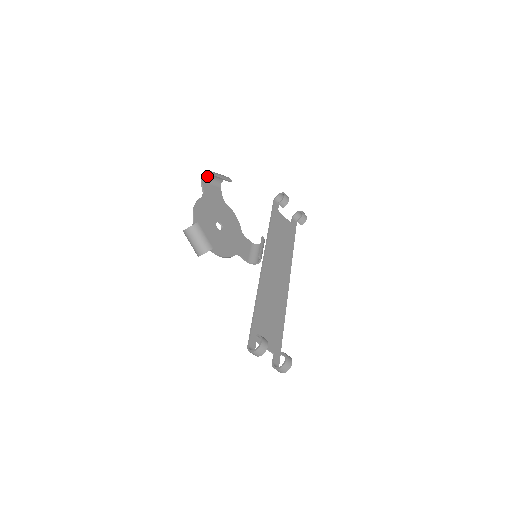
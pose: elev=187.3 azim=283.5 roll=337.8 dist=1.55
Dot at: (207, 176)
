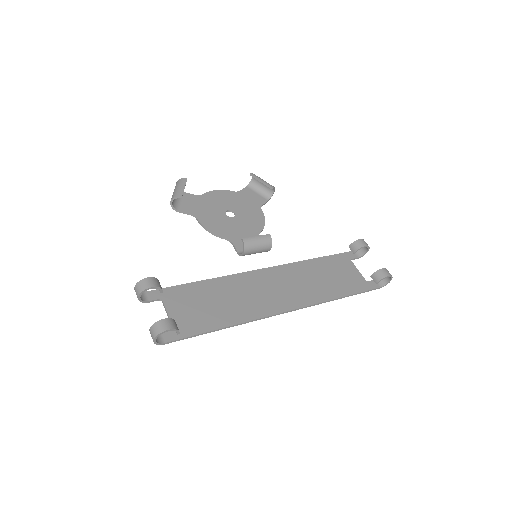
Dot at: (255, 184)
